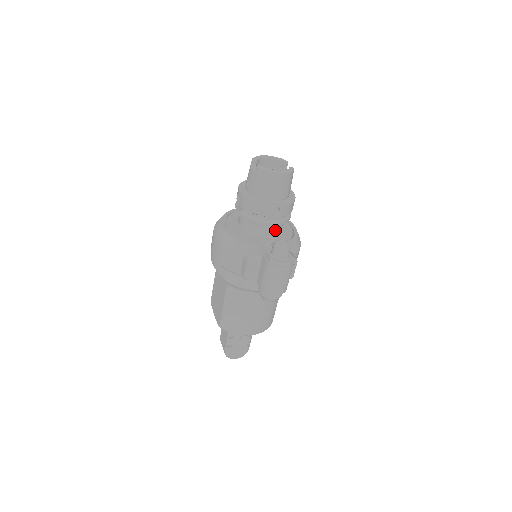
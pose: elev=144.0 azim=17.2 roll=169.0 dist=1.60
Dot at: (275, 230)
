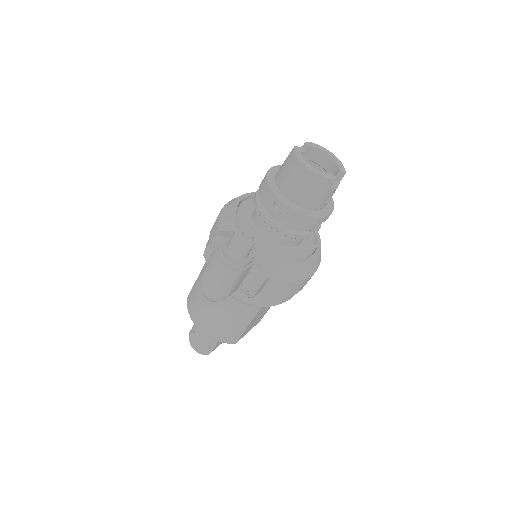
Dot at: (276, 236)
